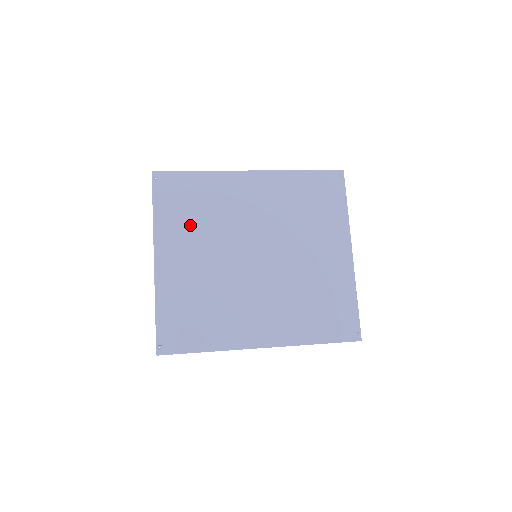
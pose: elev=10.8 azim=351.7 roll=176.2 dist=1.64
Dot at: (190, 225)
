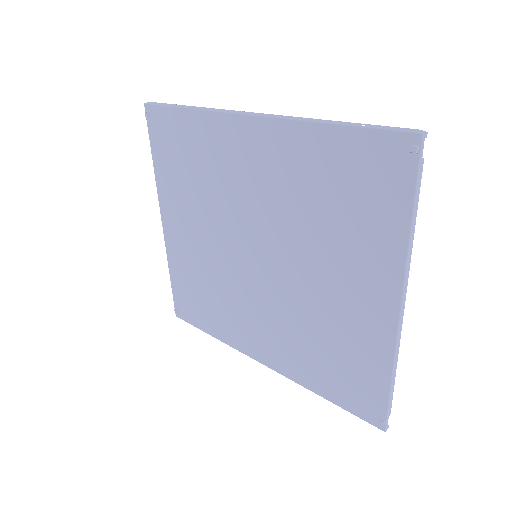
Dot at: (186, 190)
